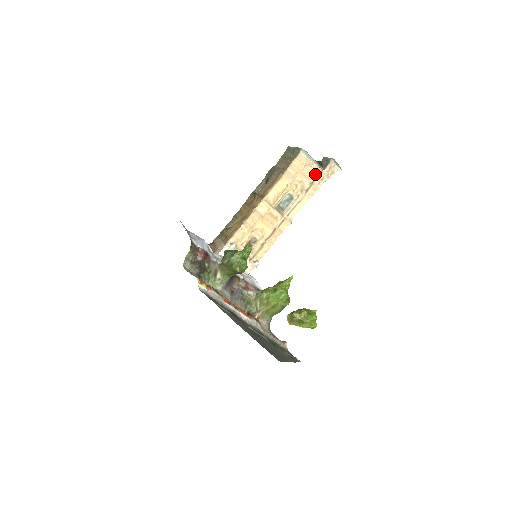
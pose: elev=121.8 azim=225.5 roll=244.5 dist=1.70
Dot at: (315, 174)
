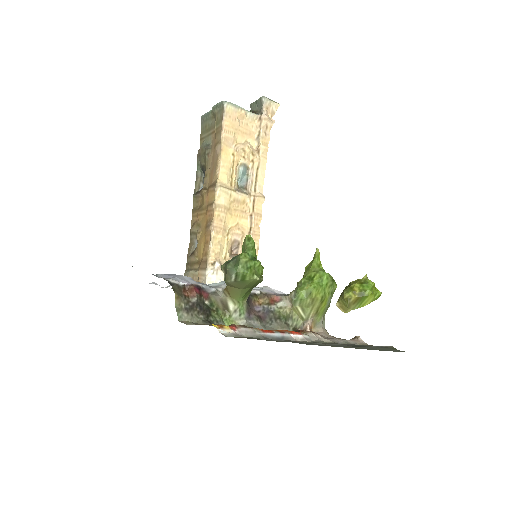
Dot at: (255, 126)
